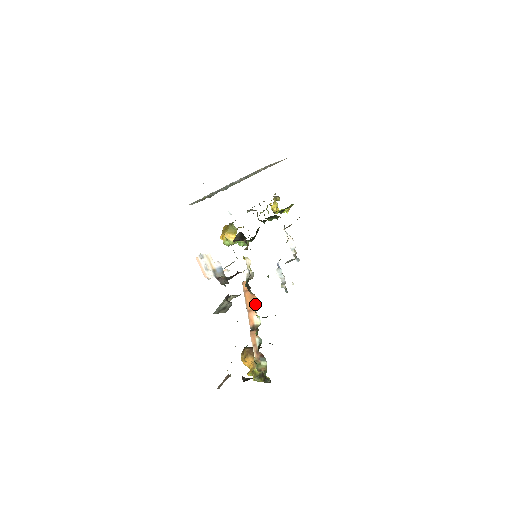
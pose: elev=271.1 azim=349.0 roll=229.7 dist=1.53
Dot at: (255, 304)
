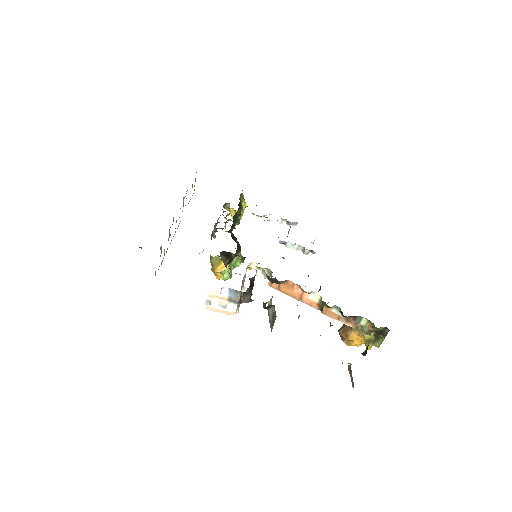
Dot at: (297, 287)
